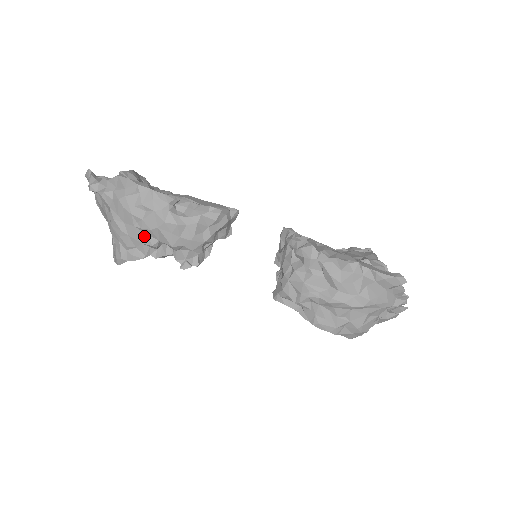
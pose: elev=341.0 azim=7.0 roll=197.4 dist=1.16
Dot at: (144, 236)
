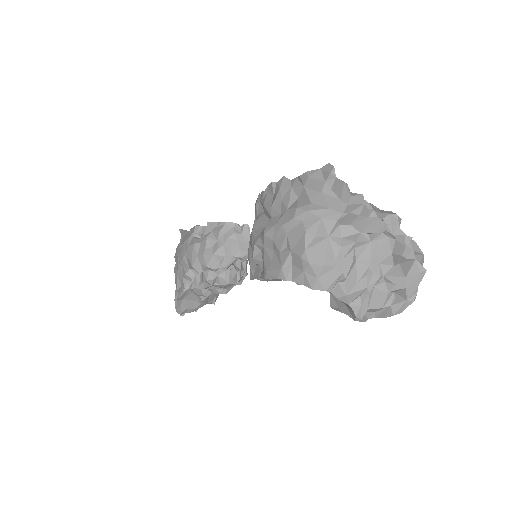
Dot at: (183, 269)
